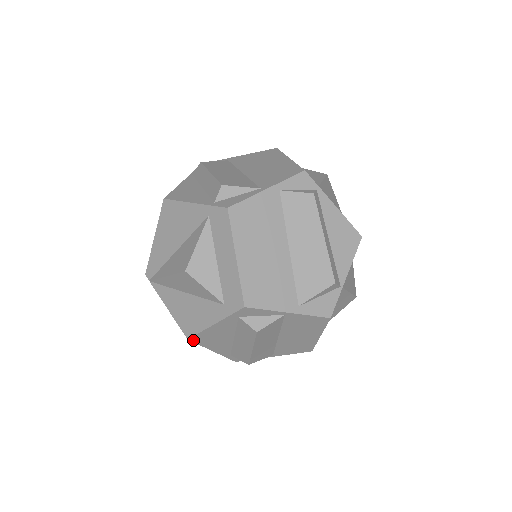
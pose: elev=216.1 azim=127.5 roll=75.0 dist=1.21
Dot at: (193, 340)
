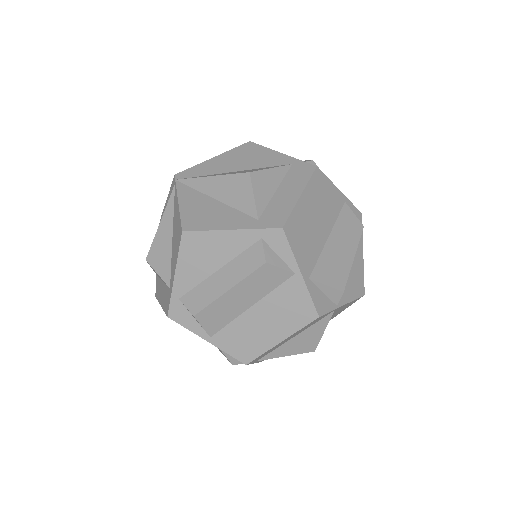
Dot at: (184, 238)
